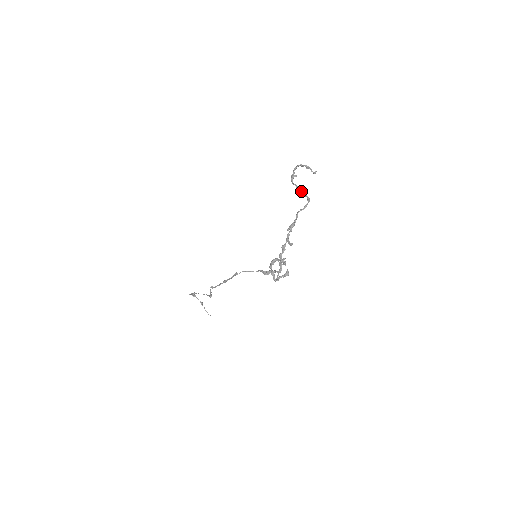
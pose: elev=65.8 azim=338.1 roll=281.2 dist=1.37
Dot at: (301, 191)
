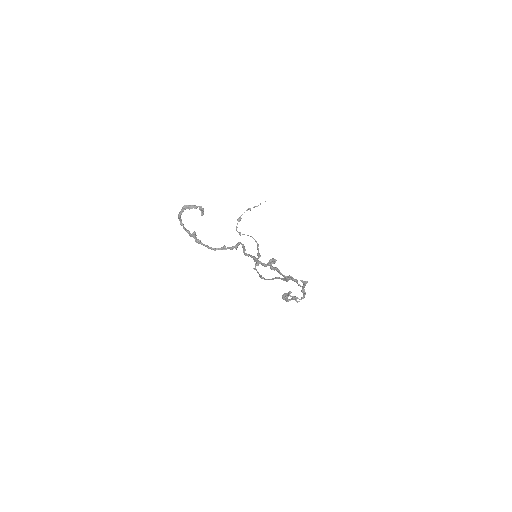
Dot at: (221, 249)
